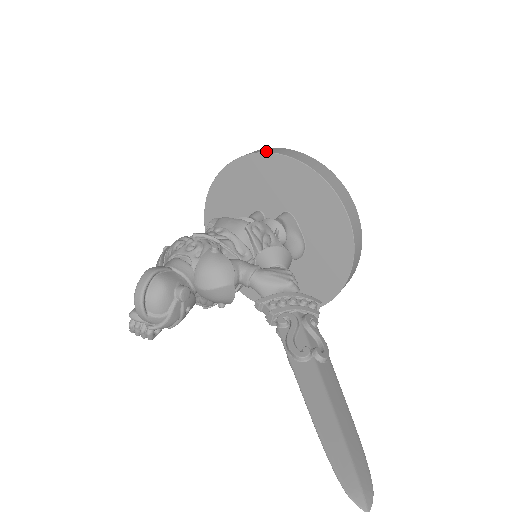
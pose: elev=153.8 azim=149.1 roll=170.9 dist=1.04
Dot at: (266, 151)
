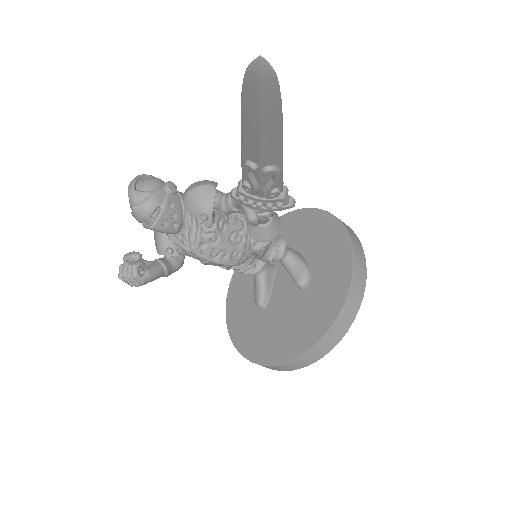
Dot at: occluded
